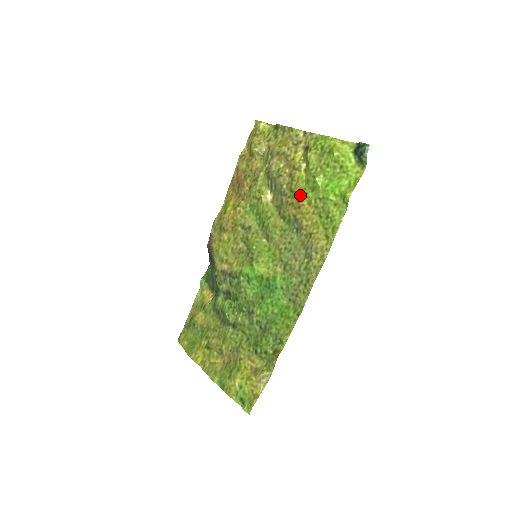
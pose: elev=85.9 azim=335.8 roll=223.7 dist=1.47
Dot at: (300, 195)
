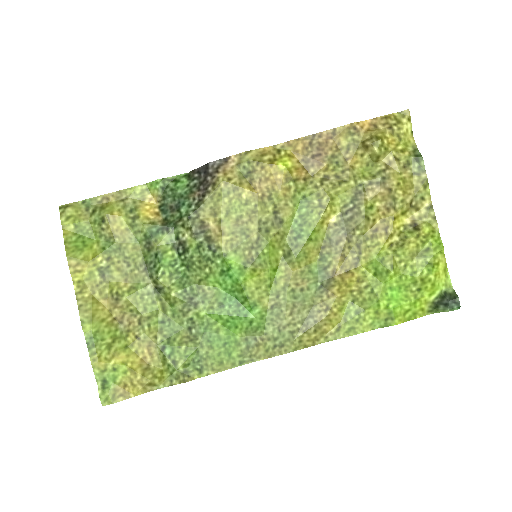
Dot at: (361, 262)
